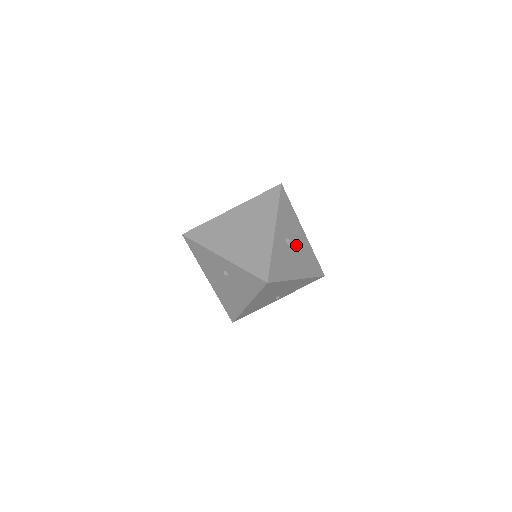
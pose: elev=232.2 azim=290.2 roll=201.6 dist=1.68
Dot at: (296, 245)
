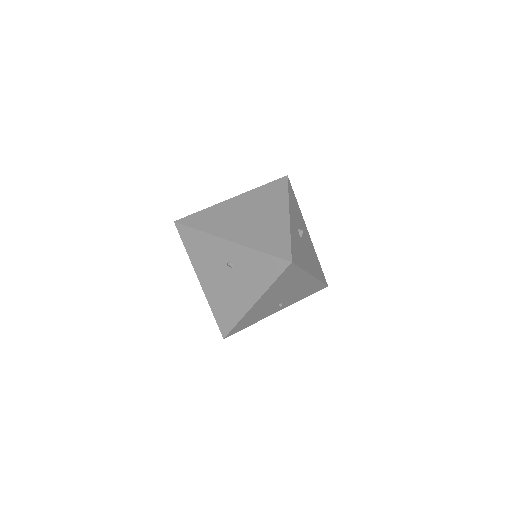
Dot at: (305, 241)
